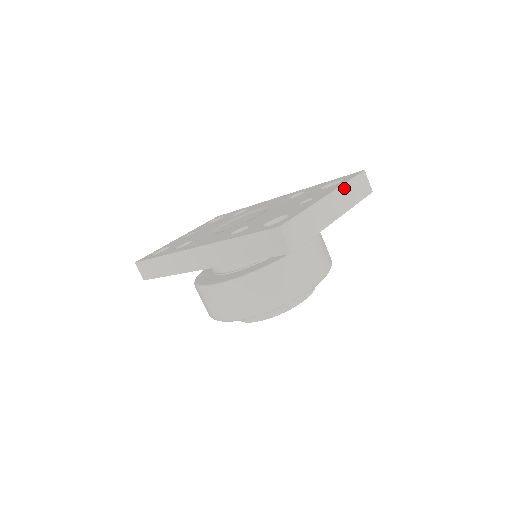
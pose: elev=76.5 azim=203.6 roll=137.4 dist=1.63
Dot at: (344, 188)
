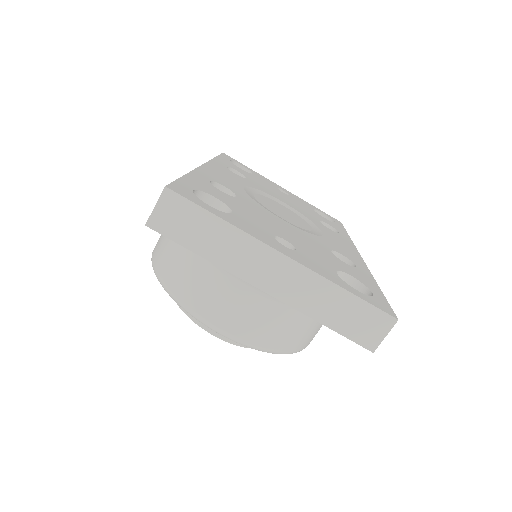
Dot at: (327, 286)
